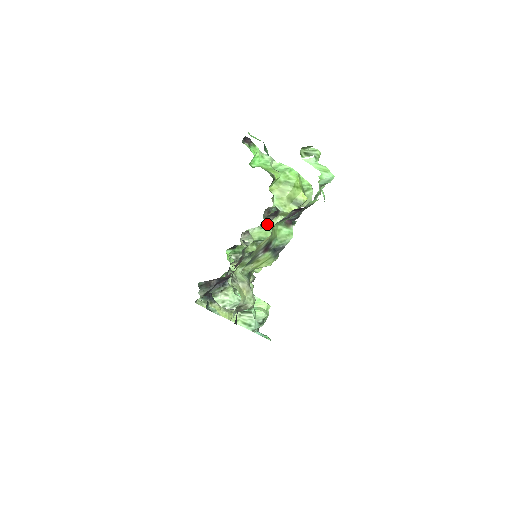
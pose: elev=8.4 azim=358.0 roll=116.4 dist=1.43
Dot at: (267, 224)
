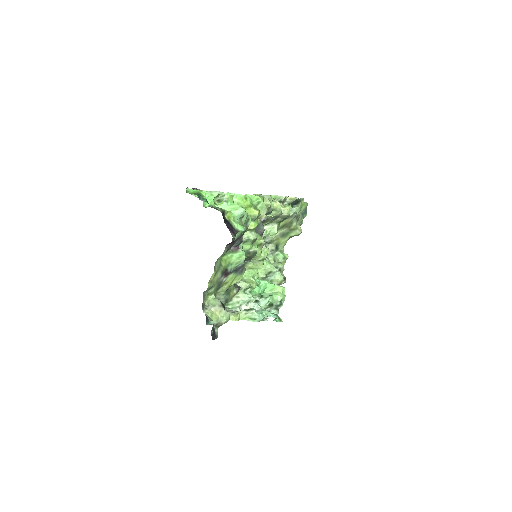
Dot at: occluded
